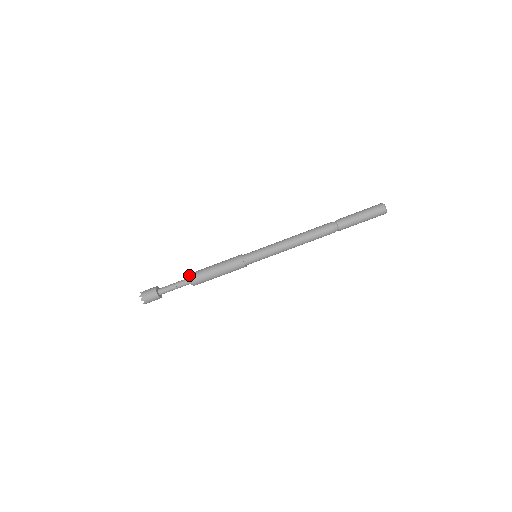
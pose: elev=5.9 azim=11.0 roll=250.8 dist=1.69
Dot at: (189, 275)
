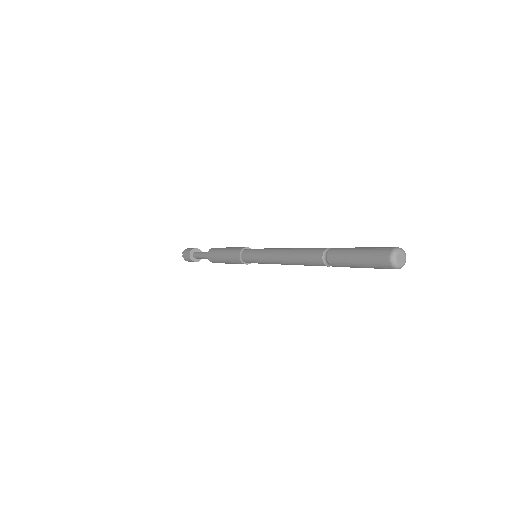
Dot at: occluded
